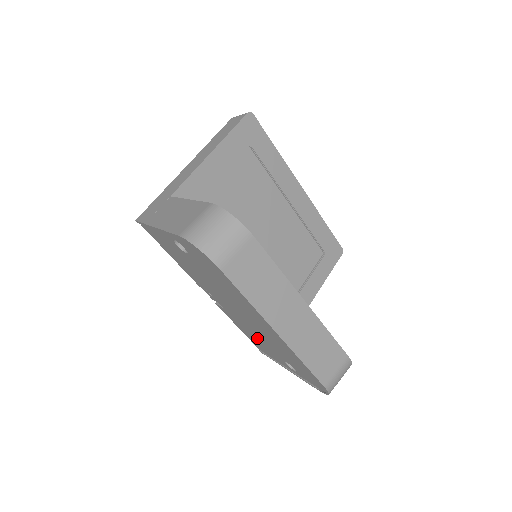
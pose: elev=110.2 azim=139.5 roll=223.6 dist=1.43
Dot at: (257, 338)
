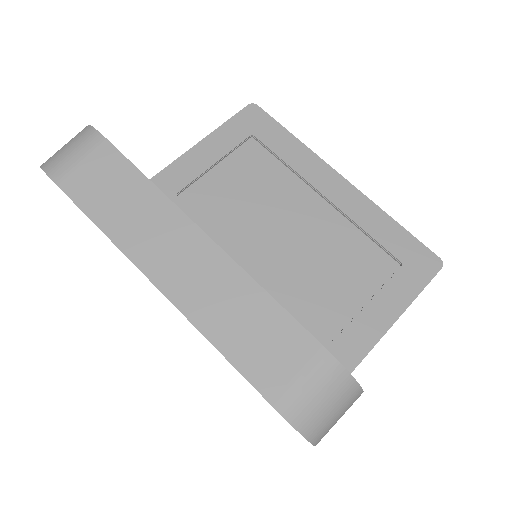
Dot at: occluded
